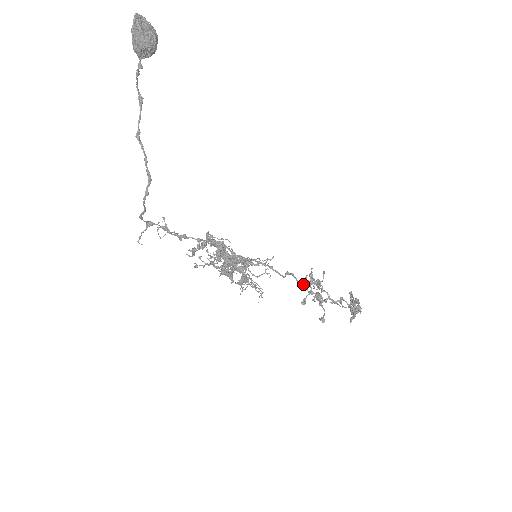
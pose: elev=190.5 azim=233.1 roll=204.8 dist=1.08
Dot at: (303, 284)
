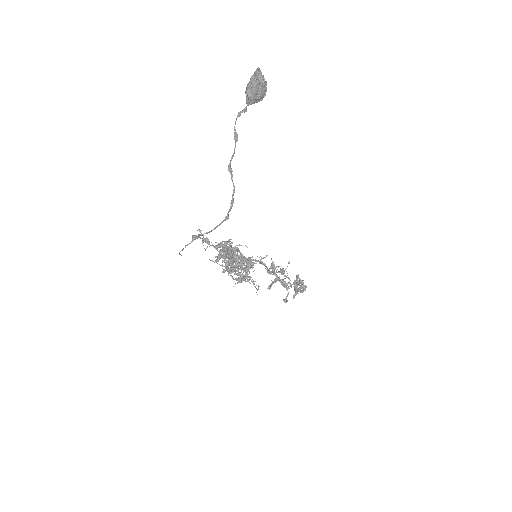
Dot at: (275, 274)
